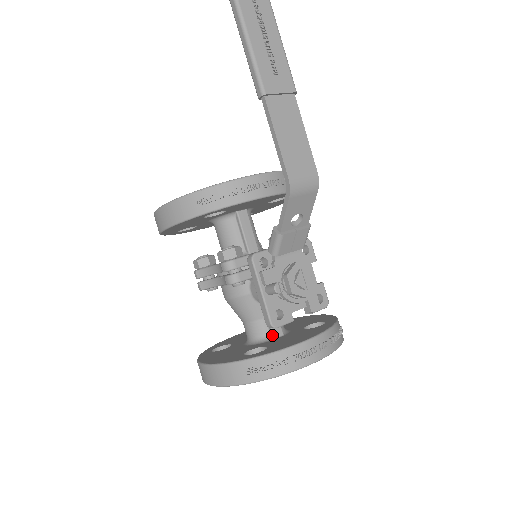
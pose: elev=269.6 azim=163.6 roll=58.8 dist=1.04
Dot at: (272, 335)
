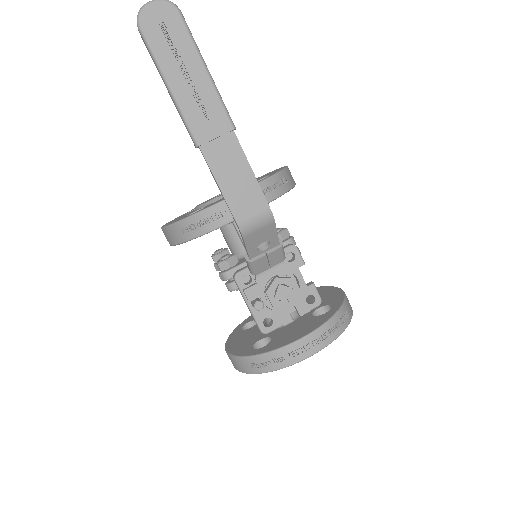
Dot at: occluded
